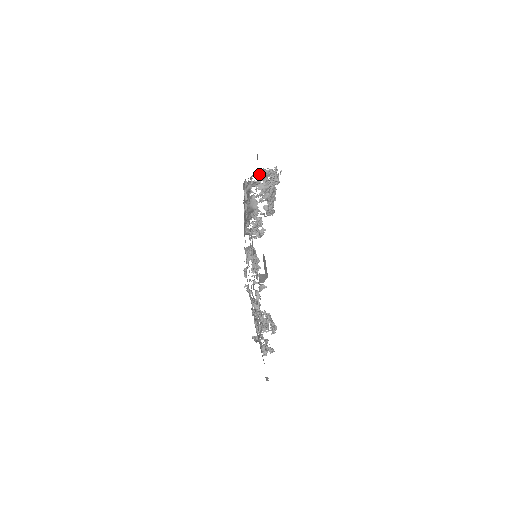
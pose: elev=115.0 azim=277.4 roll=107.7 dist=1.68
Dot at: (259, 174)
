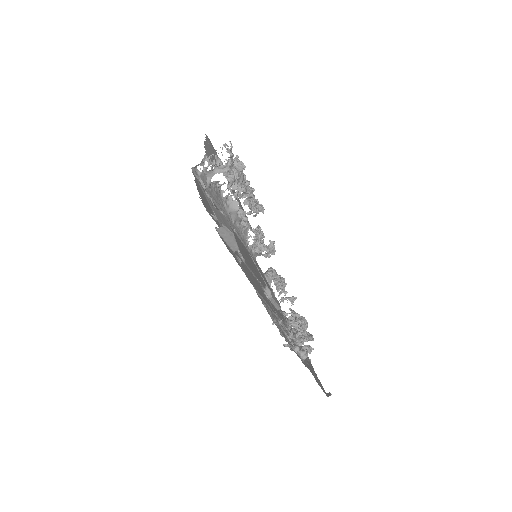
Dot at: (213, 161)
